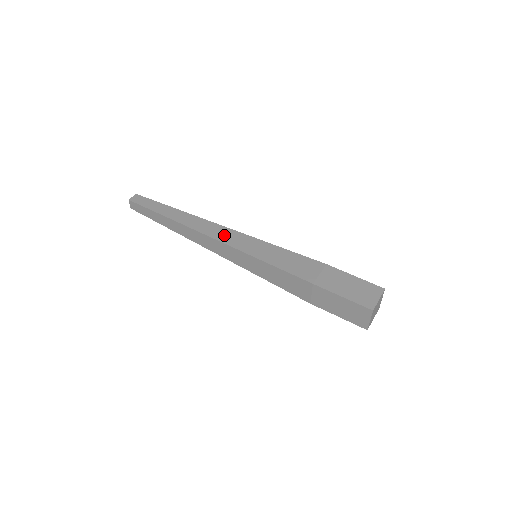
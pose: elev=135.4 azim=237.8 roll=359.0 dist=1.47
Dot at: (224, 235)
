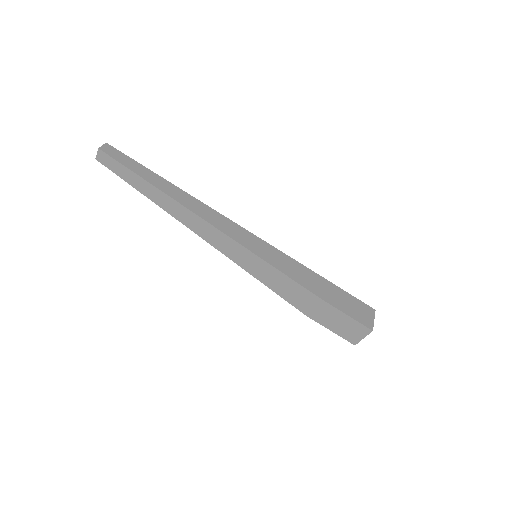
Dot at: (218, 241)
